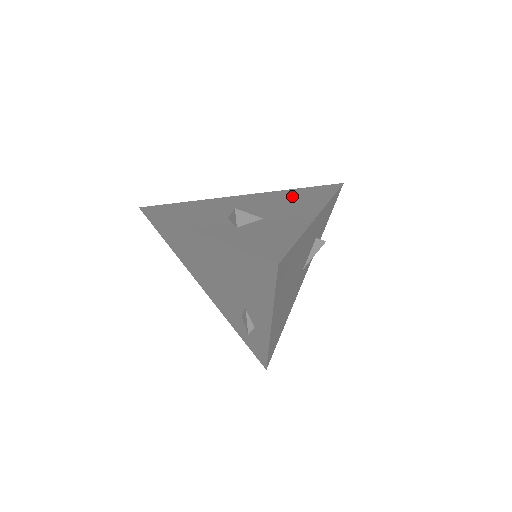
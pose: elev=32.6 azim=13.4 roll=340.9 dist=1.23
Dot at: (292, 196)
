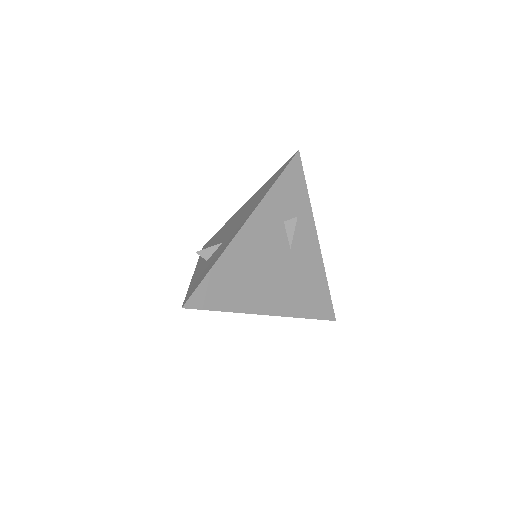
Dot at: (258, 195)
